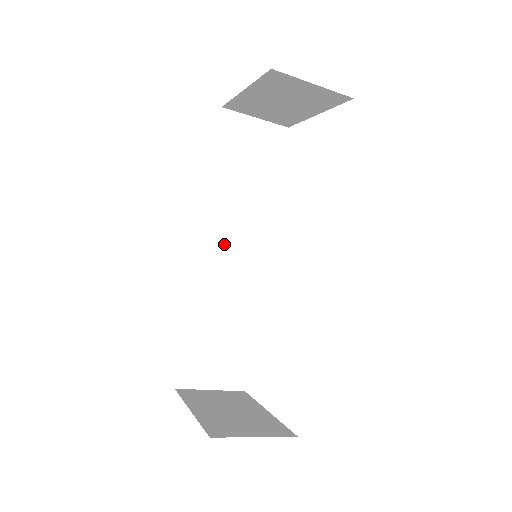
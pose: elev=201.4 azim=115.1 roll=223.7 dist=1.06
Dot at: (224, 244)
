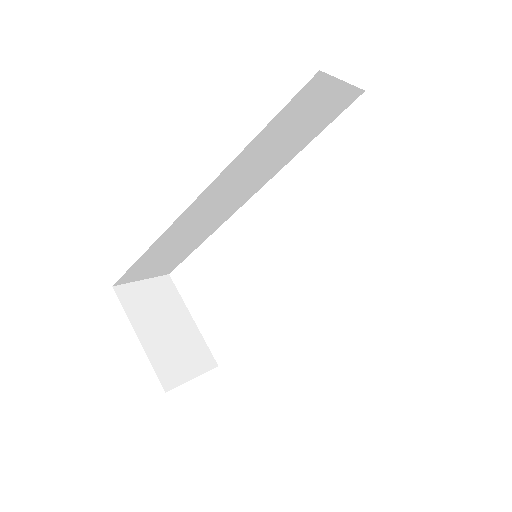
Dot at: (220, 195)
